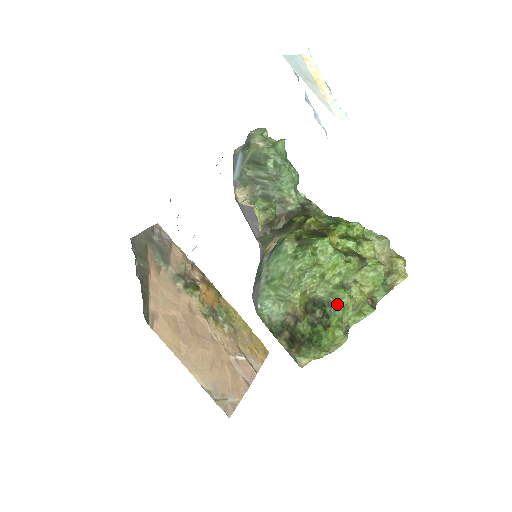
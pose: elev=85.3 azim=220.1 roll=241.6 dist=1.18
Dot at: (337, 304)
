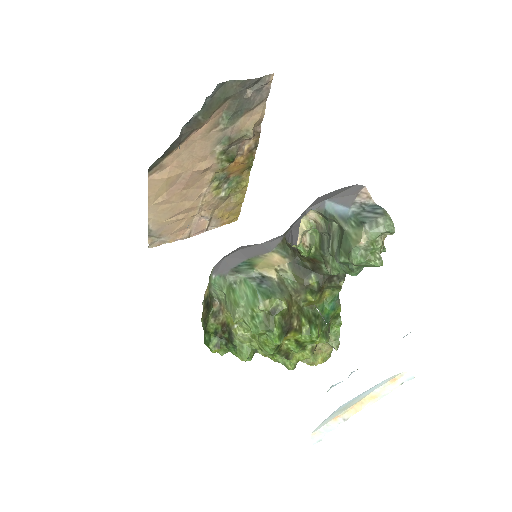
Dot at: (236, 353)
